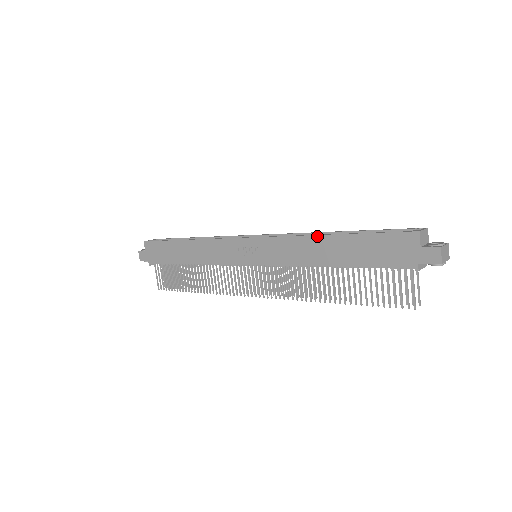
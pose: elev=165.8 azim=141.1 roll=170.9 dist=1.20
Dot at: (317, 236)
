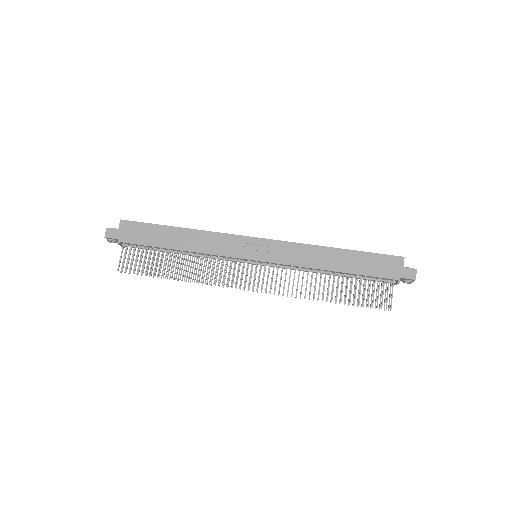
Dot at: (326, 247)
